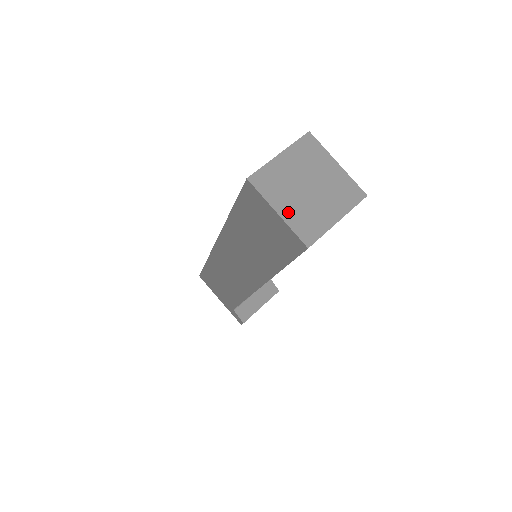
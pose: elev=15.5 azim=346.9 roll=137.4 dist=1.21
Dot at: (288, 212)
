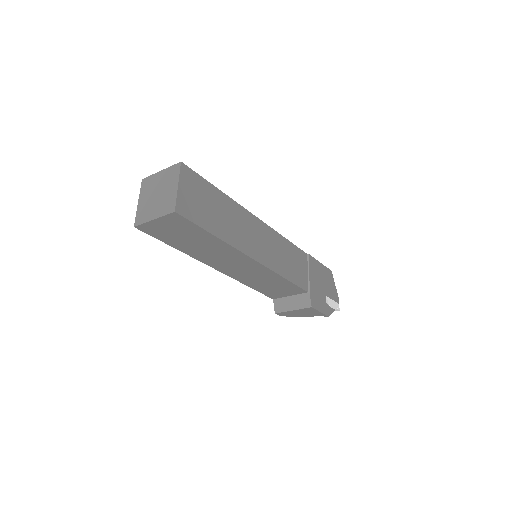
Dot at: (141, 204)
